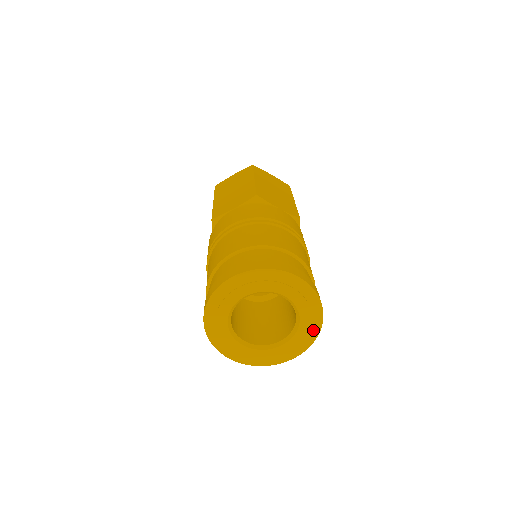
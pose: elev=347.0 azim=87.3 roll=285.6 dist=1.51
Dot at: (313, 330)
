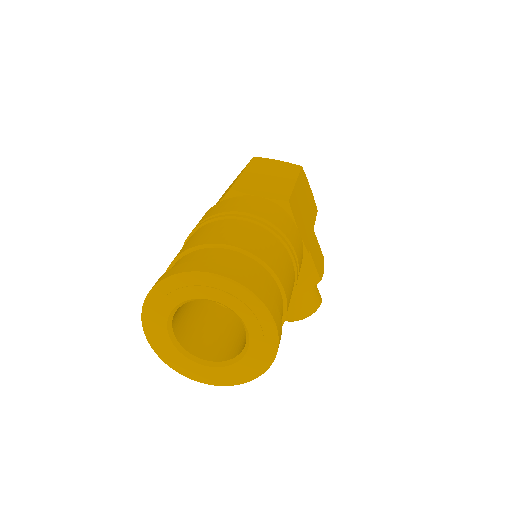
Dot at: (268, 334)
